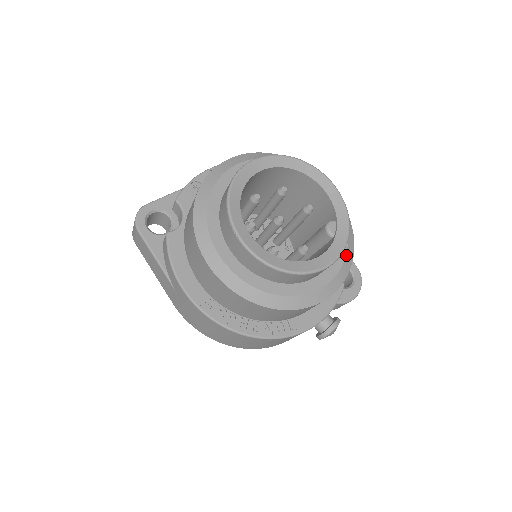
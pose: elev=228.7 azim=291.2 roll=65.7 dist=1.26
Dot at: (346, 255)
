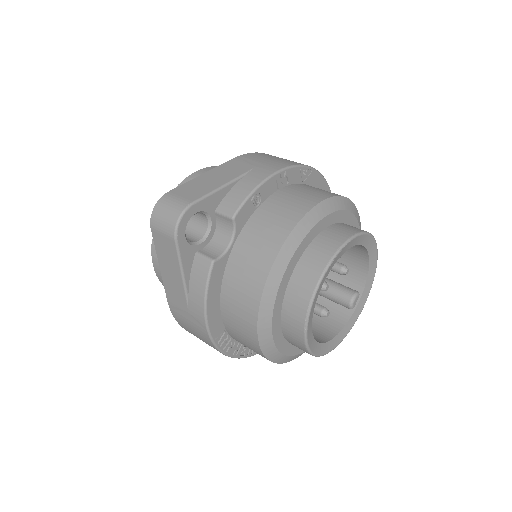
Dot at: occluded
